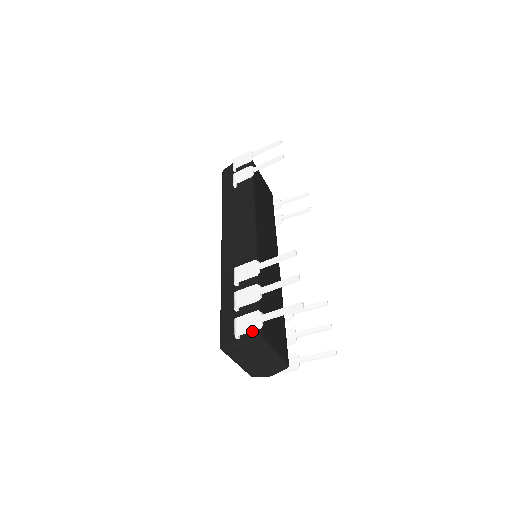
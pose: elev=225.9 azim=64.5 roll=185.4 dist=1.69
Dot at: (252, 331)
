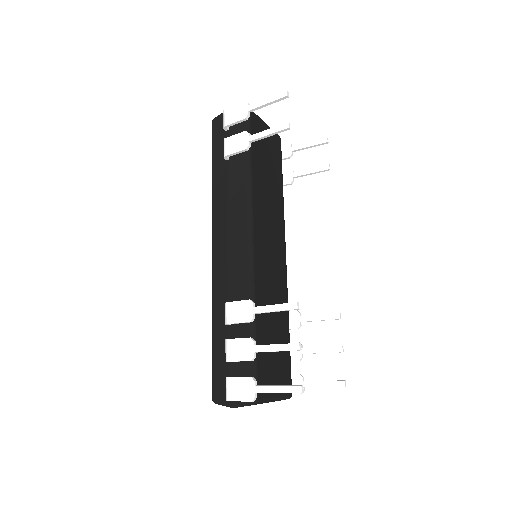
Dot at: (245, 401)
